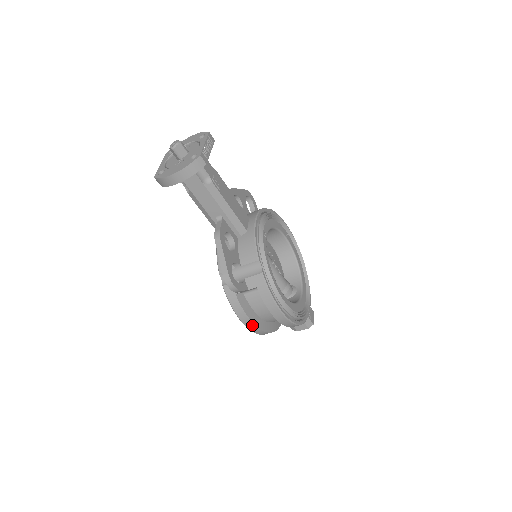
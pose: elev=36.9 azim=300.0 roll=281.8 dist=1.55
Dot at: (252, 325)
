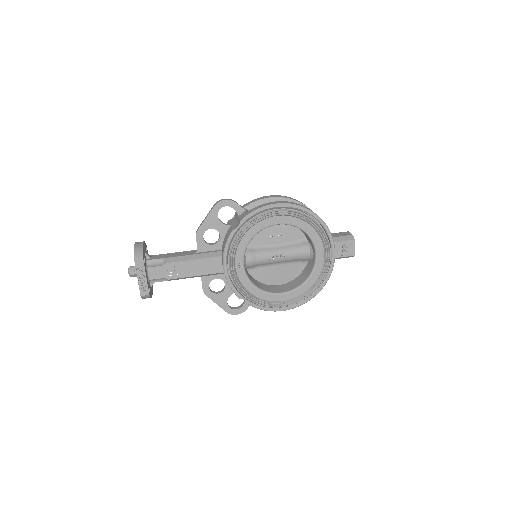
Dot at: occluded
